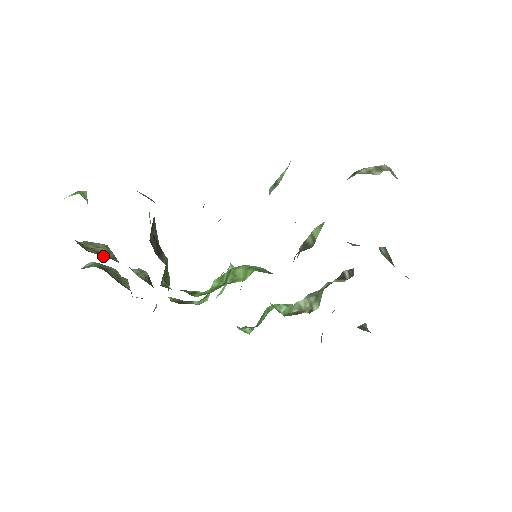
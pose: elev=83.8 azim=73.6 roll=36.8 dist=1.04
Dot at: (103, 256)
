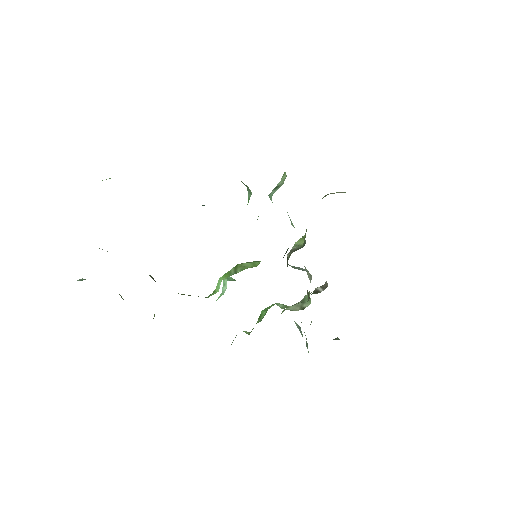
Dot at: occluded
